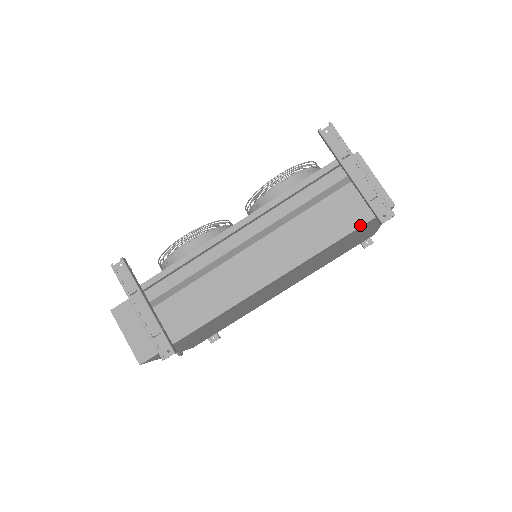
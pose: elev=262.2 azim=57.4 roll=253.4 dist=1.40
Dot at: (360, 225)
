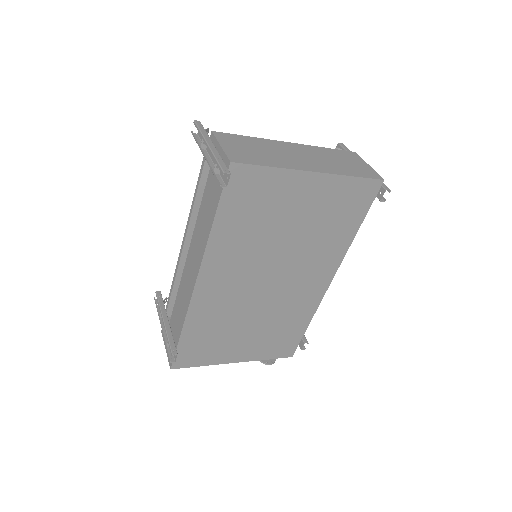
Dot at: (219, 197)
